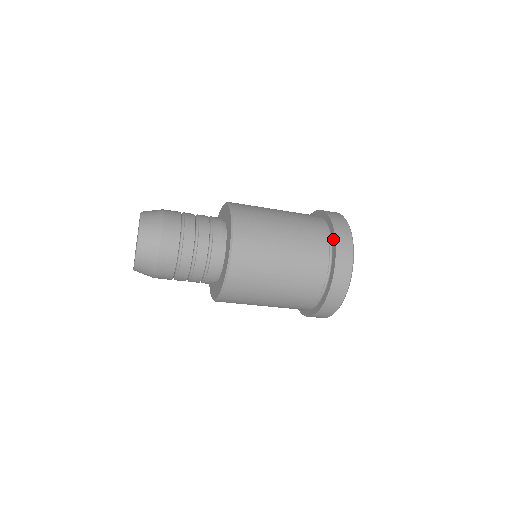
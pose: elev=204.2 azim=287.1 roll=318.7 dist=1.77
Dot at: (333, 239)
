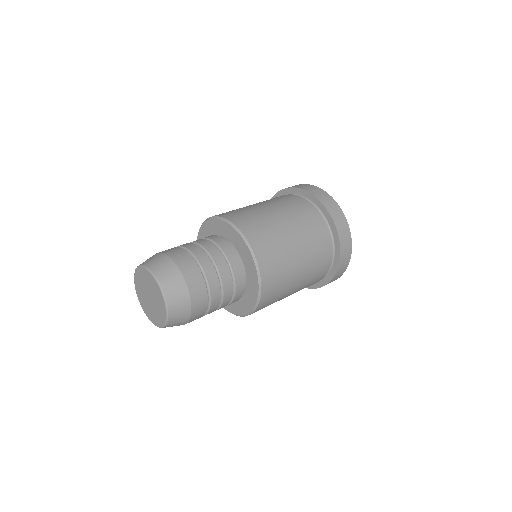
Dot at: (337, 255)
